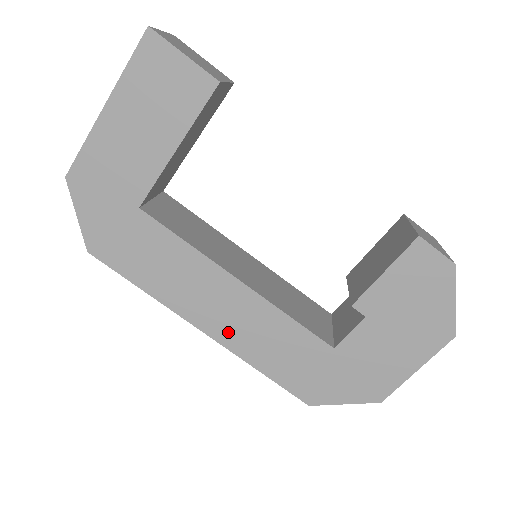
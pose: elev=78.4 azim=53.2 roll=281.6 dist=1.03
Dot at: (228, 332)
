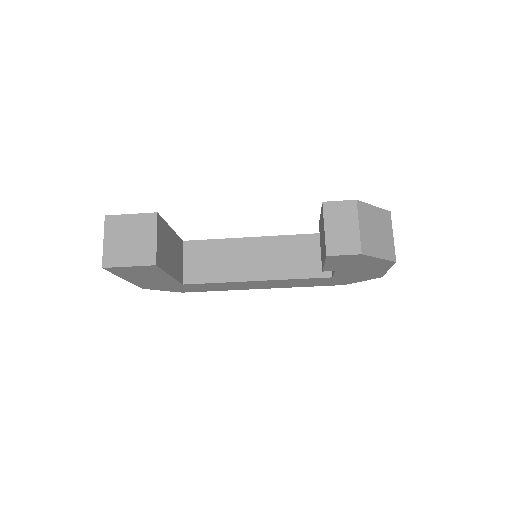
Dot at: (274, 286)
